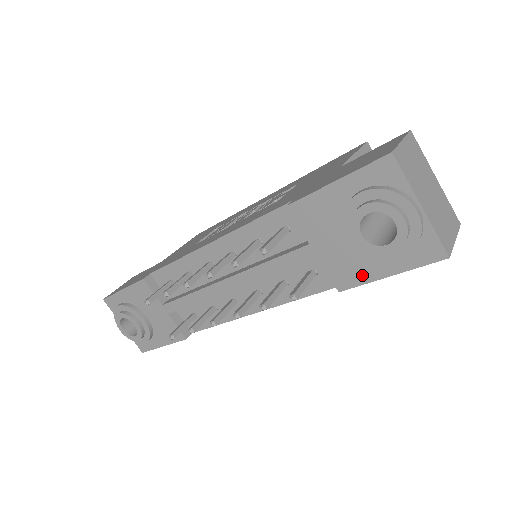
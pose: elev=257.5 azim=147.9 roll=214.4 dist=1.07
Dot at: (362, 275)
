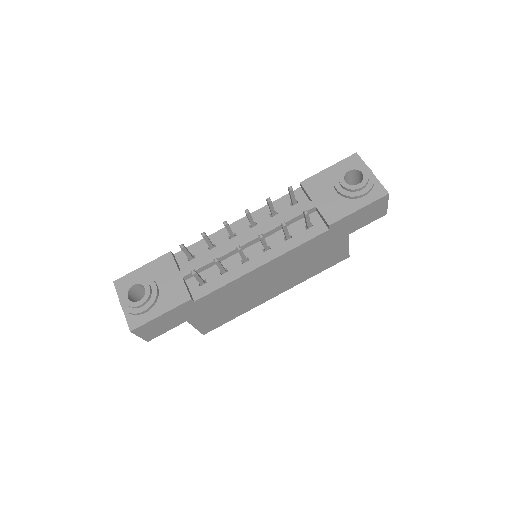
Dot at: (343, 212)
